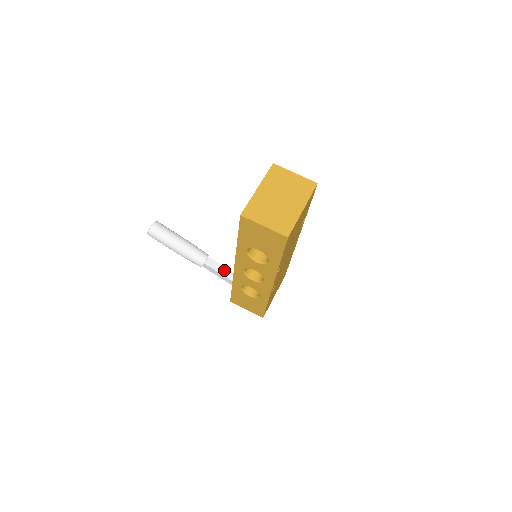
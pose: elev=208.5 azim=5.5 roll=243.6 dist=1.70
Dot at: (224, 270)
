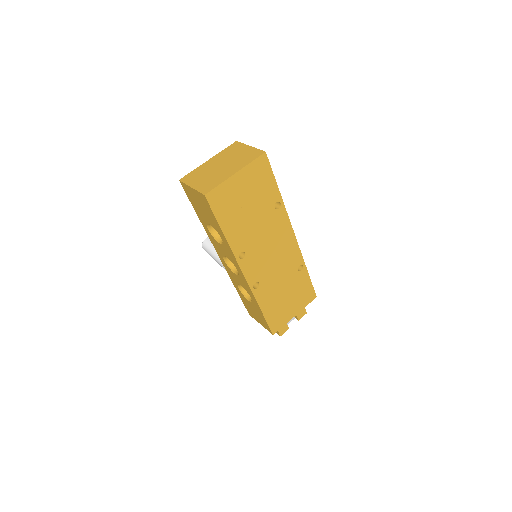
Dot at: occluded
